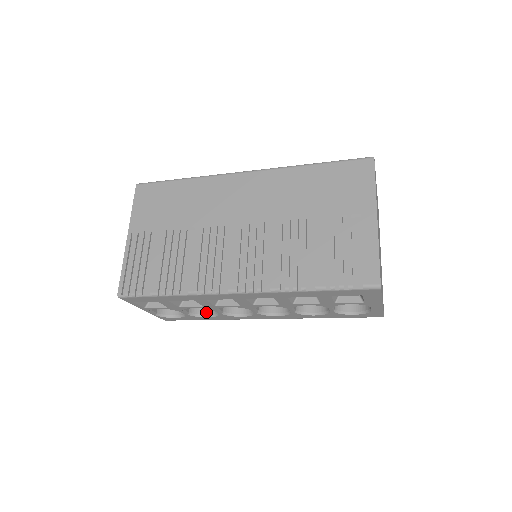
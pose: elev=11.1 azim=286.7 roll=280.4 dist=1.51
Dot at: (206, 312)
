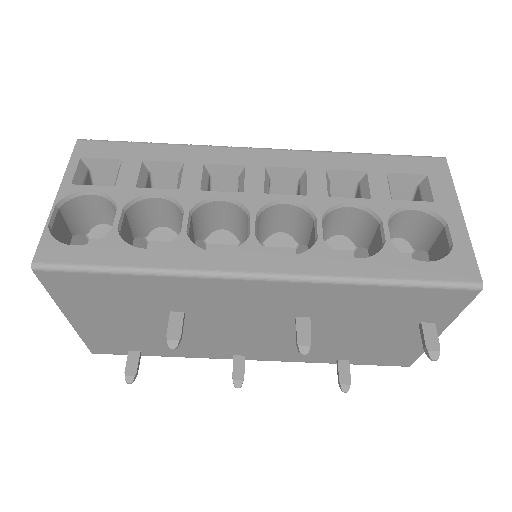
Dot at: occluded
